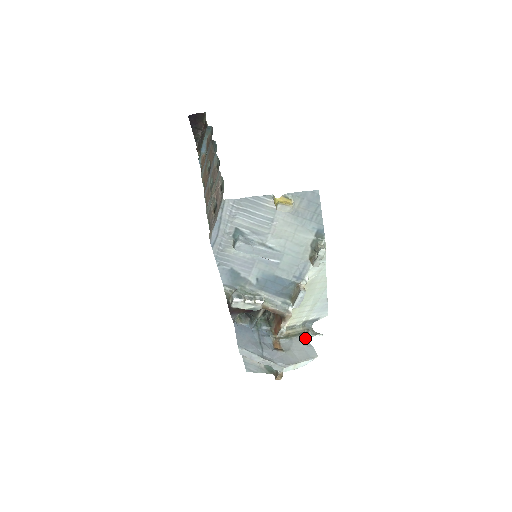
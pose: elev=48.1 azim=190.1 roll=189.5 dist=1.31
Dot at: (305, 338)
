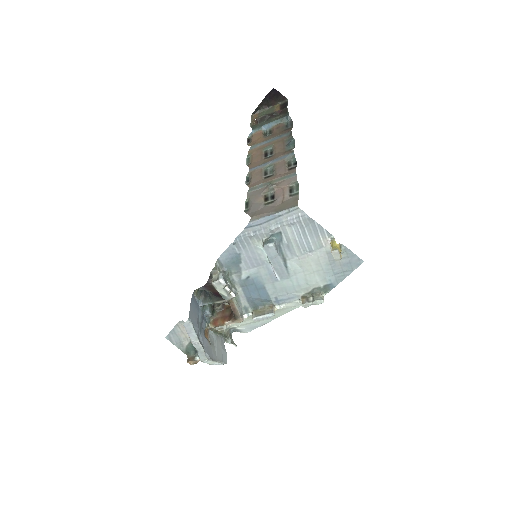
Dot at: (224, 341)
